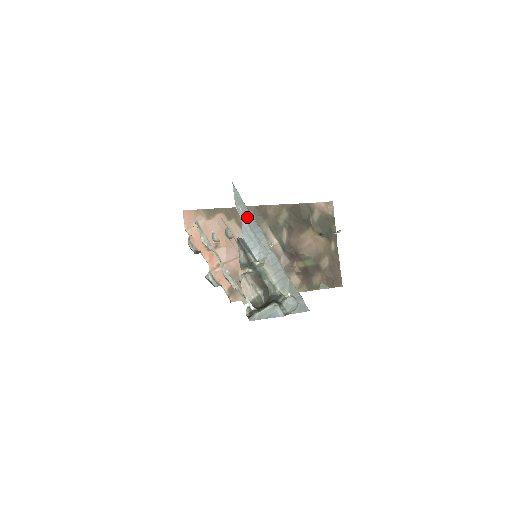
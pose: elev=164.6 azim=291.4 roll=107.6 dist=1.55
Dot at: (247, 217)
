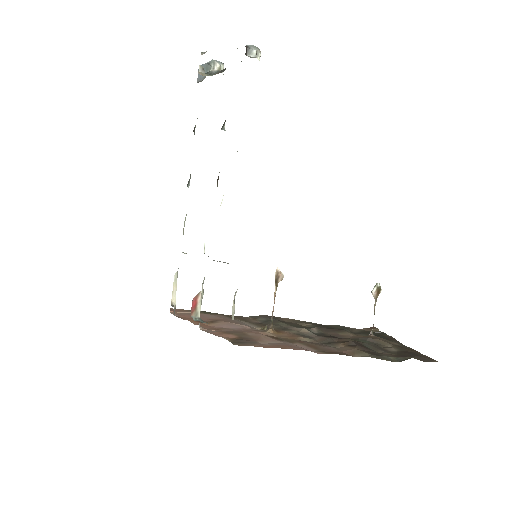
Dot at: occluded
